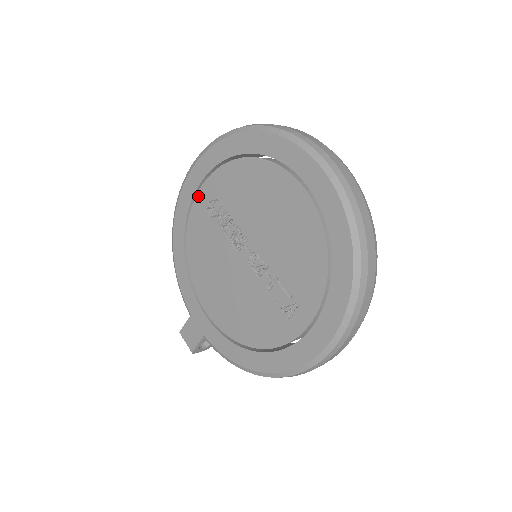
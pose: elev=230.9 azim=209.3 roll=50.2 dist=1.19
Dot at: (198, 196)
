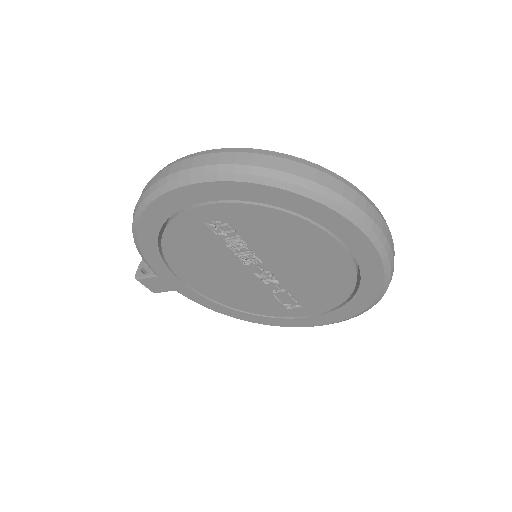
Dot at: (196, 210)
